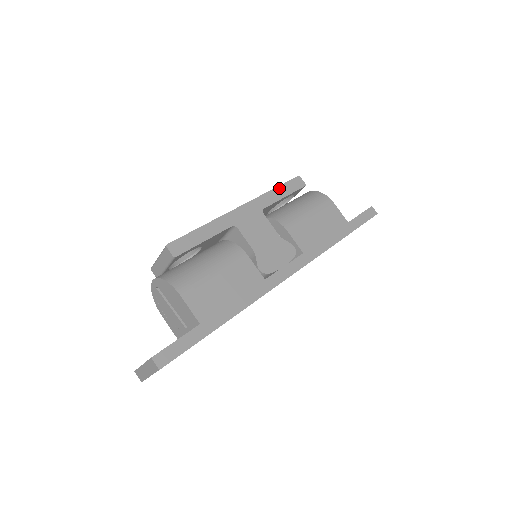
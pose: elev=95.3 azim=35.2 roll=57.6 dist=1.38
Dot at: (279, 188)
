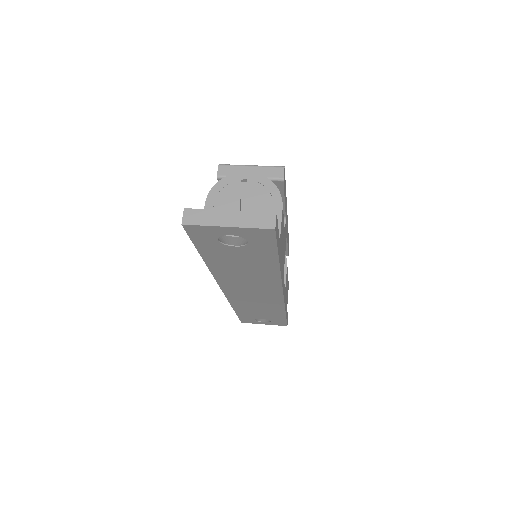
Dot at: (288, 236)
